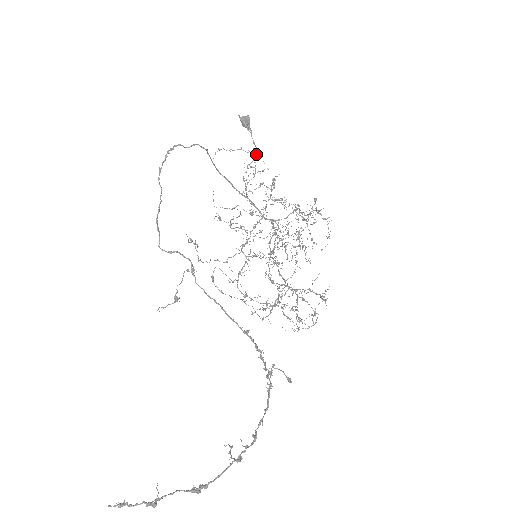
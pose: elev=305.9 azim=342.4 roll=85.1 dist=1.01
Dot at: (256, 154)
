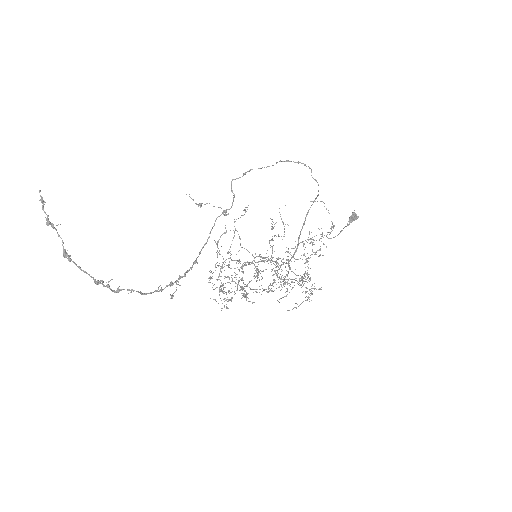
Dot at: (334, 237)
